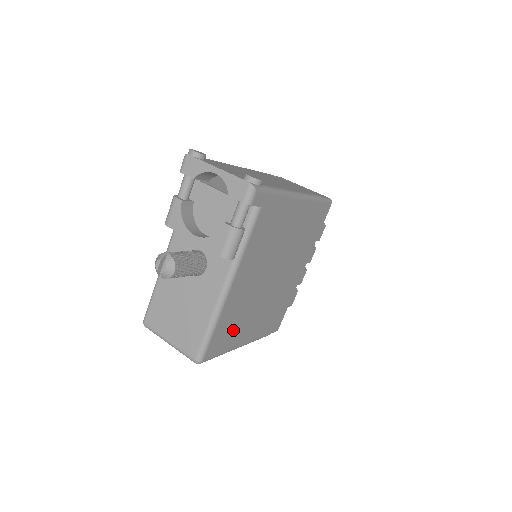
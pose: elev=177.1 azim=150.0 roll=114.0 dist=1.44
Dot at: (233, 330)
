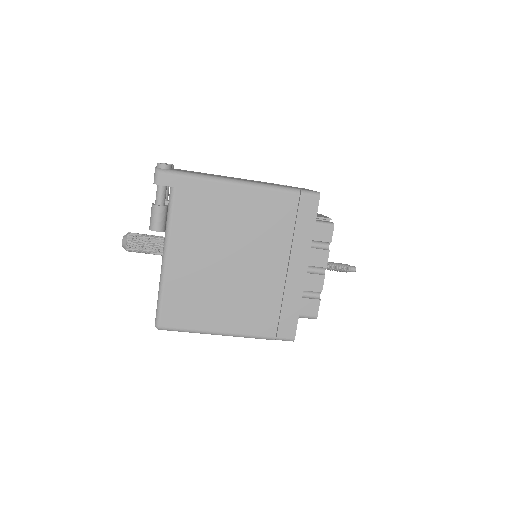
Dot at: (195, 308)
